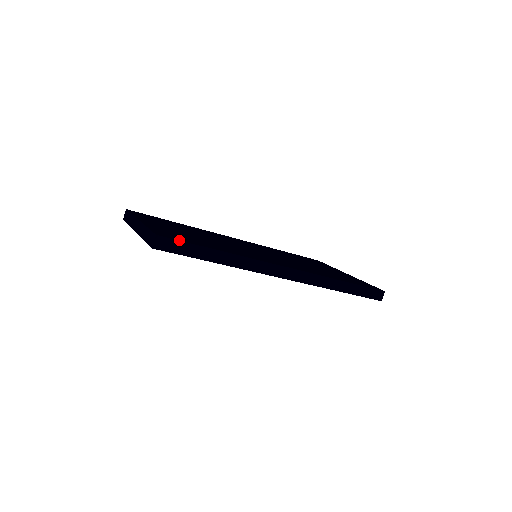
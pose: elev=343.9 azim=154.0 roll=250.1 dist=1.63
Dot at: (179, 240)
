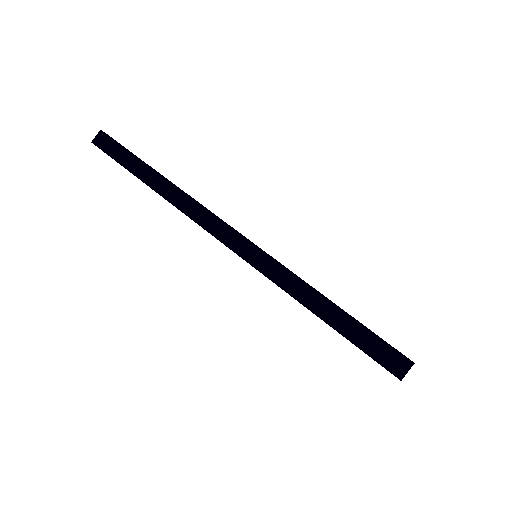
Dot at: occluded
